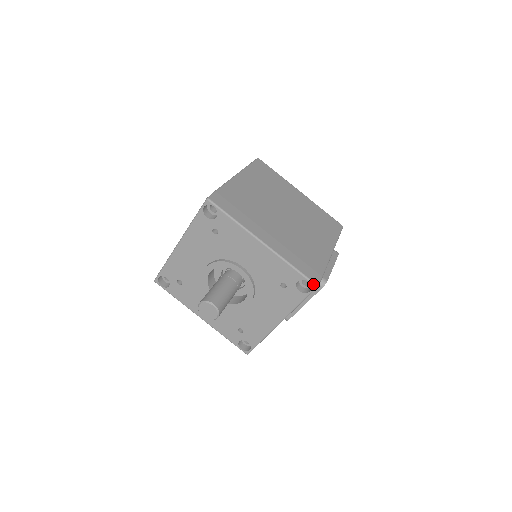
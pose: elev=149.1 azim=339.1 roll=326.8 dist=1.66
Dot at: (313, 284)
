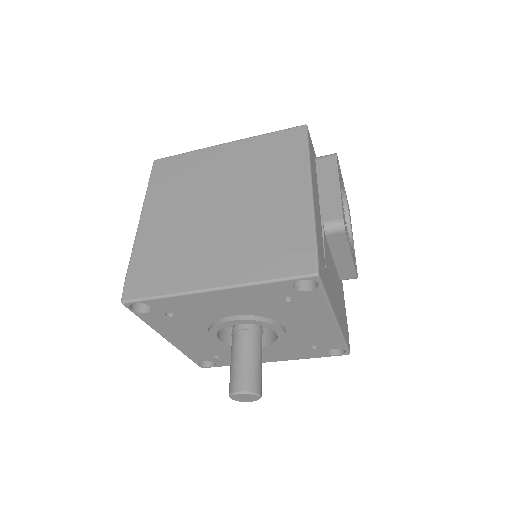
Dot at: (310, 277)
